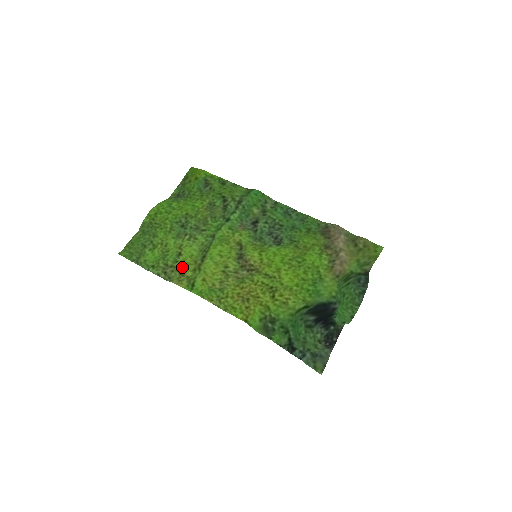
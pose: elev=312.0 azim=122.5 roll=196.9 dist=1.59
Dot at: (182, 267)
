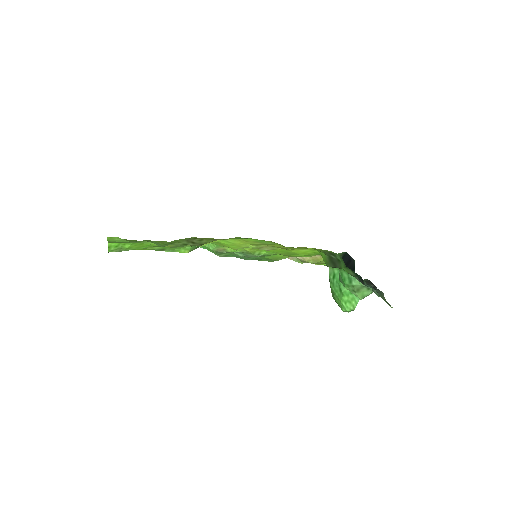
Dot at: (209, 238)
